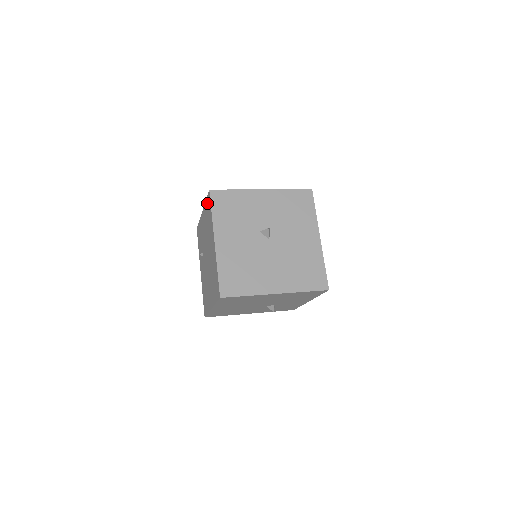
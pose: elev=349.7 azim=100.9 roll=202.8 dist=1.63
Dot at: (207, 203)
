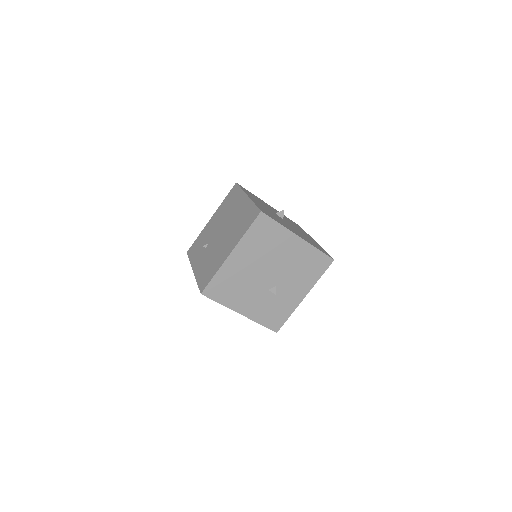
Dot at: (229, 196)
